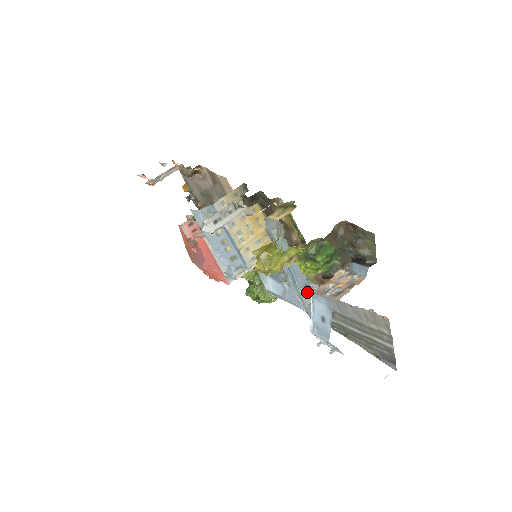
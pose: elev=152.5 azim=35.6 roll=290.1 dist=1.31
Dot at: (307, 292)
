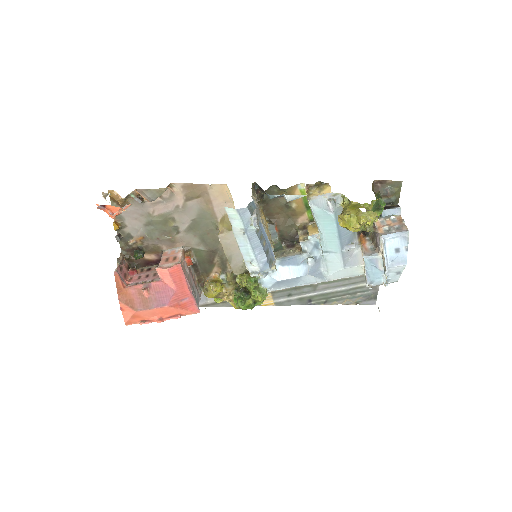
Dot at: (347, 252)
